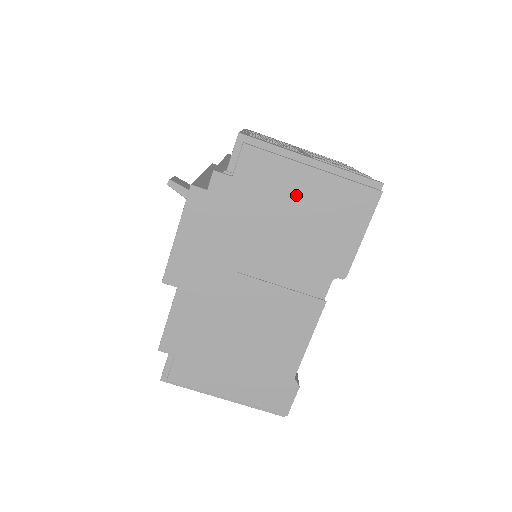
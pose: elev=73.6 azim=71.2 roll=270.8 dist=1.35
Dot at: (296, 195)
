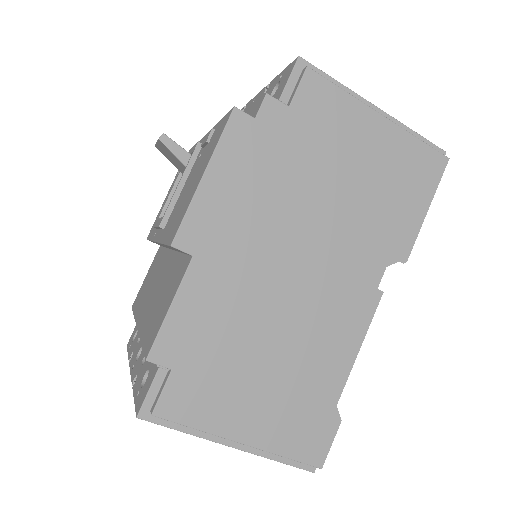
Dot at: (361, 145)
